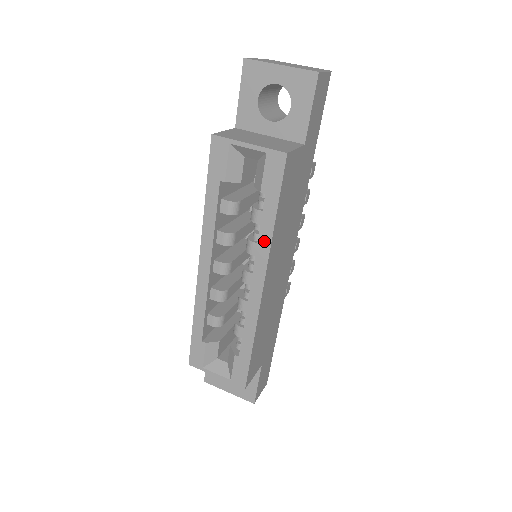
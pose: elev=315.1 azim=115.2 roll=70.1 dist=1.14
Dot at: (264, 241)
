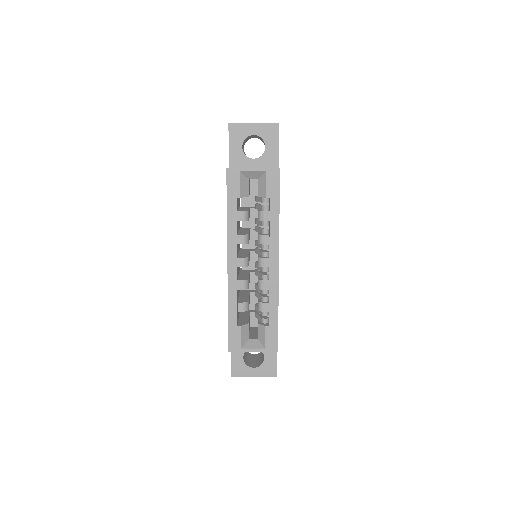
Dot at: (274, 230)
